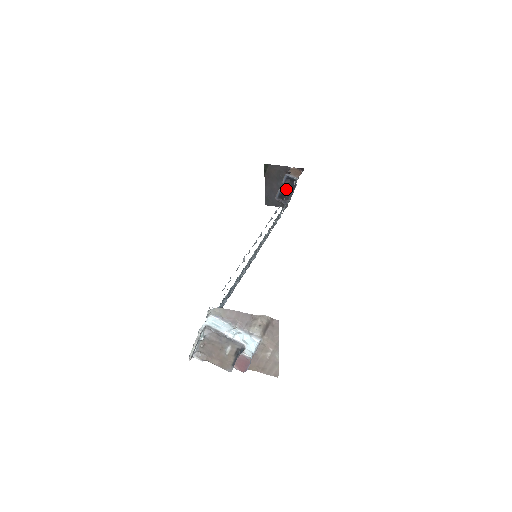
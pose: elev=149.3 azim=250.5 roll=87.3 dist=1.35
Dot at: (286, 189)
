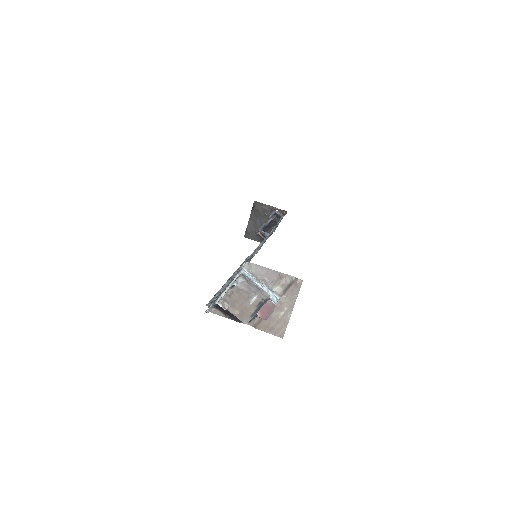
Dot at: (271, 223)
